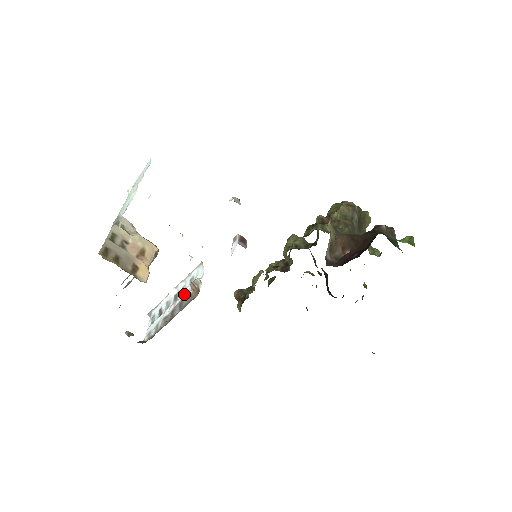
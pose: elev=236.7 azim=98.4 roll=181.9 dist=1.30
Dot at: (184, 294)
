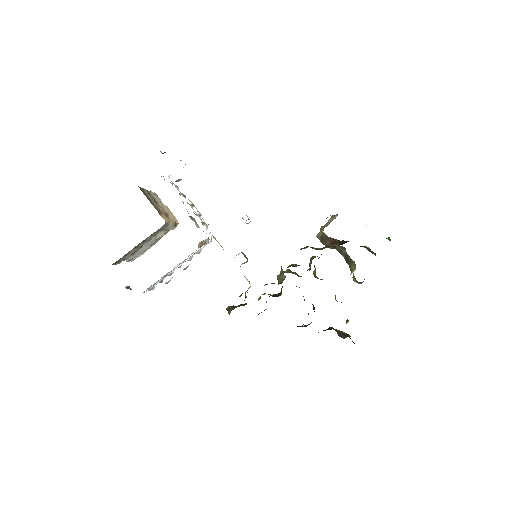
Dot at: (190, 256)
